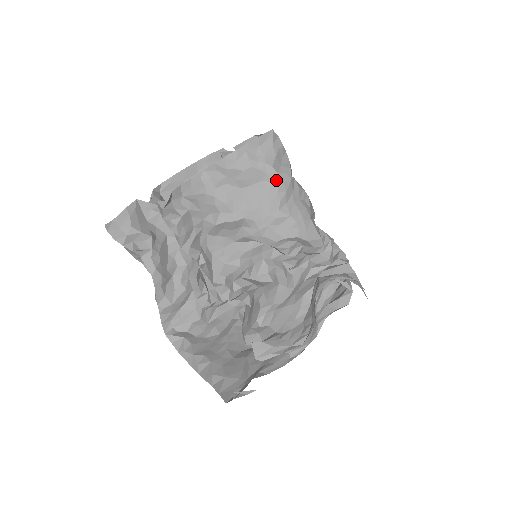
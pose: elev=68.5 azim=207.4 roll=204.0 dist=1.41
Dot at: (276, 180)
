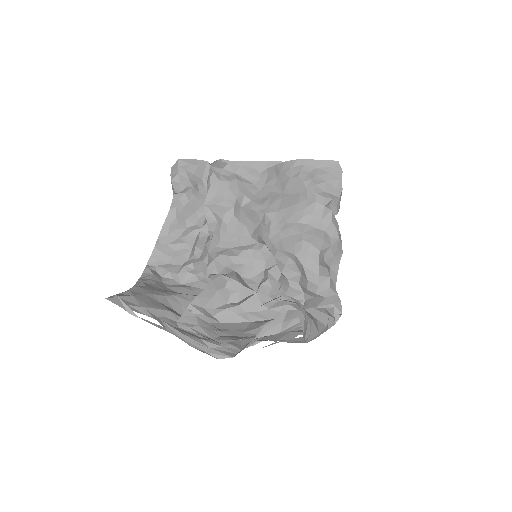
Dot at: (311, 198)
